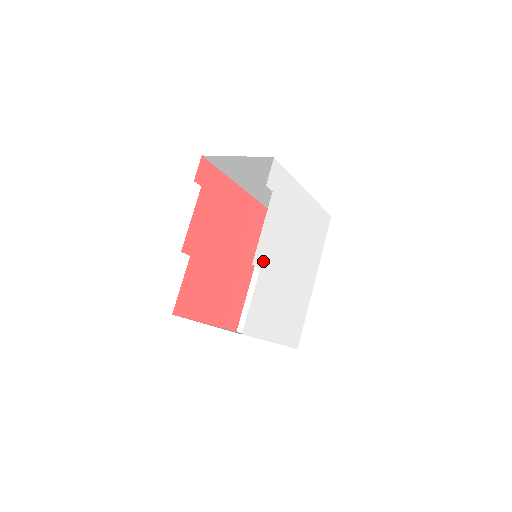
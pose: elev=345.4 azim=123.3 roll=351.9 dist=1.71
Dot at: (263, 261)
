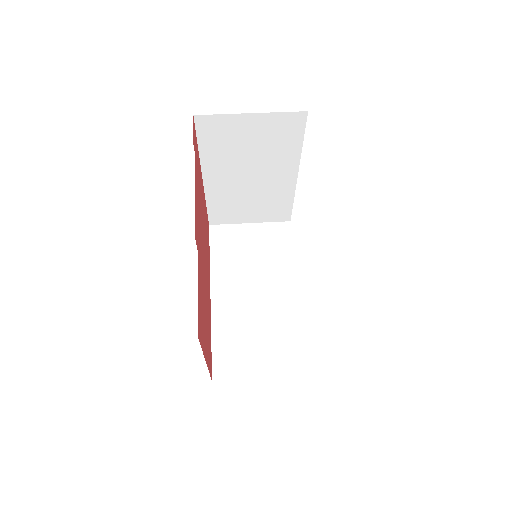
Dot at: occluded
